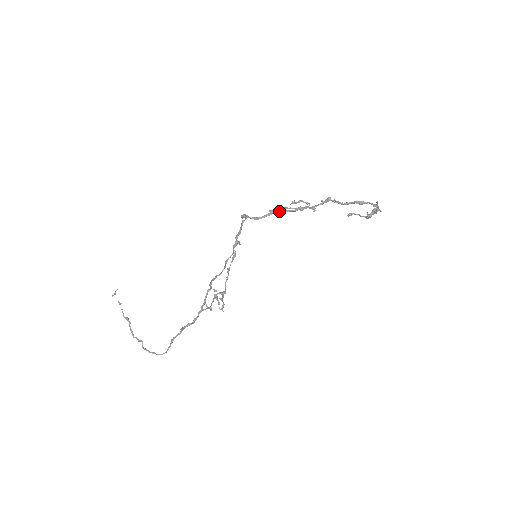
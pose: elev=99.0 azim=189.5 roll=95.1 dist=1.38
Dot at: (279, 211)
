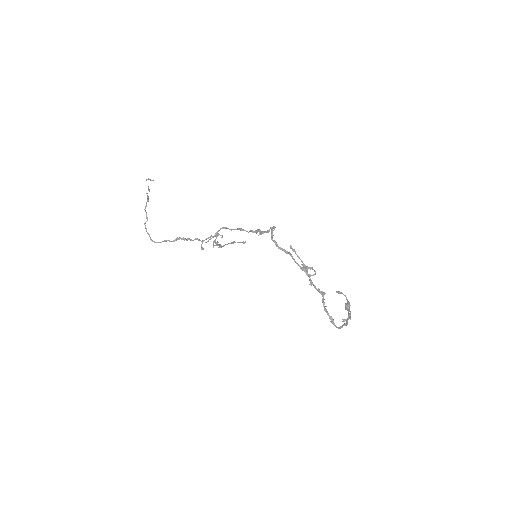
Dot at: (293, 258)
